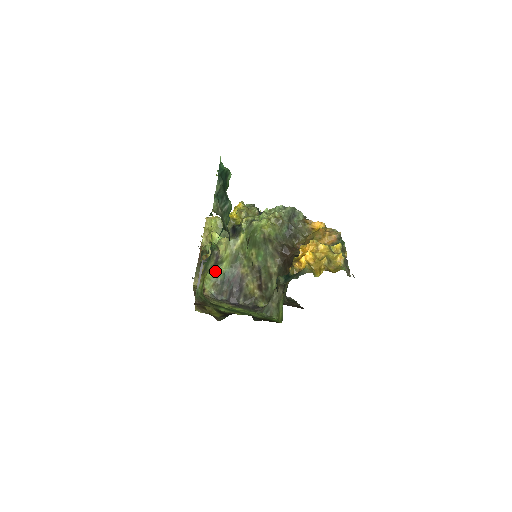
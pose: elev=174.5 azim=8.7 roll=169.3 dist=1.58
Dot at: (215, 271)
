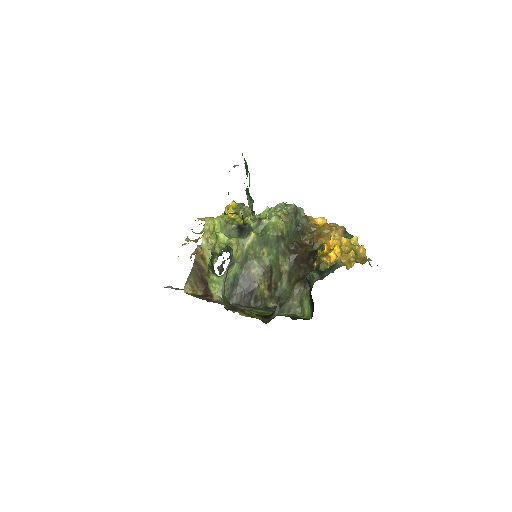
Dot at: occluded
